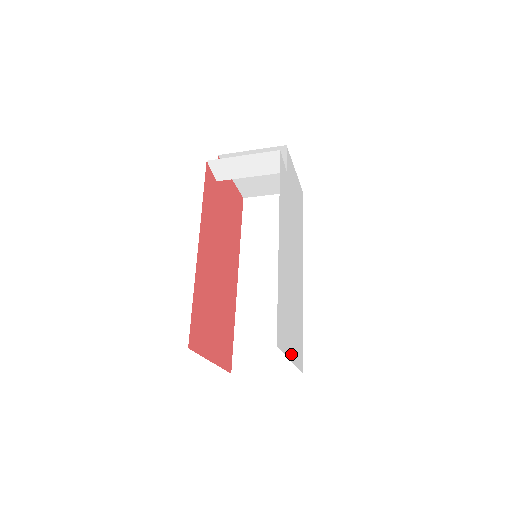
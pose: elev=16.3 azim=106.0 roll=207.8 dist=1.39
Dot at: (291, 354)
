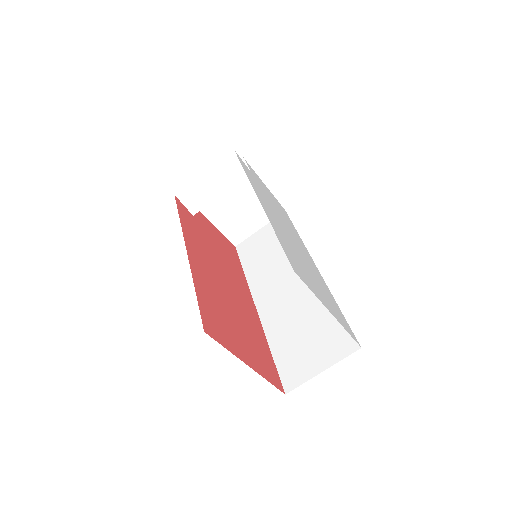
Dot at: (328, 308)
